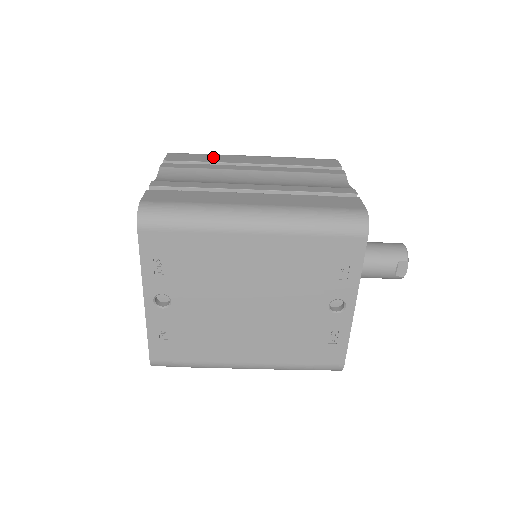
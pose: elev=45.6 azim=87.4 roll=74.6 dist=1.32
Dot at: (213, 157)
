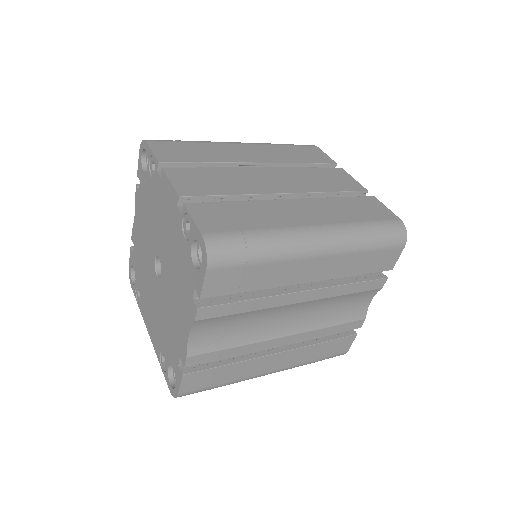
Dot at: (267, 274)
